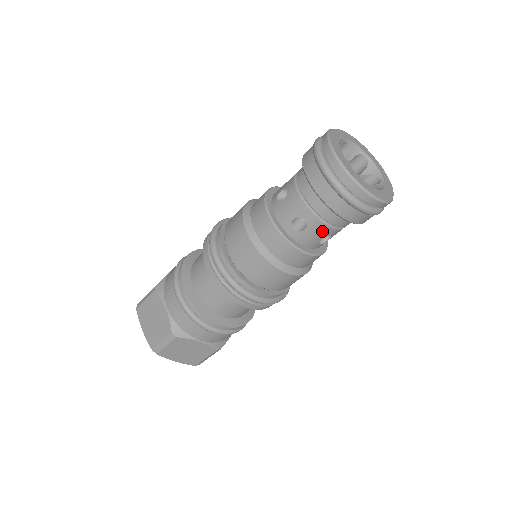
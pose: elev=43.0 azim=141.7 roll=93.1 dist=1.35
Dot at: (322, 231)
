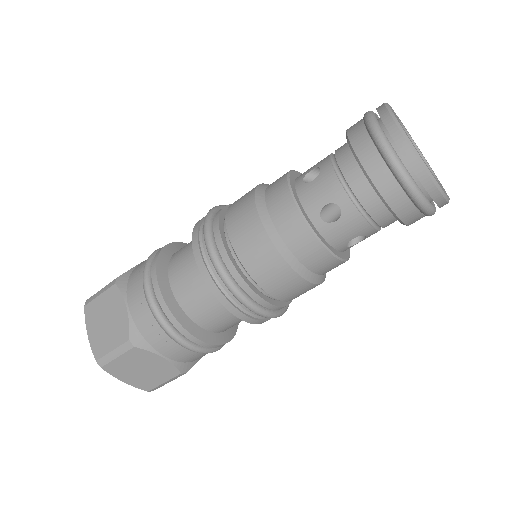
Dot at: (357, 227)
